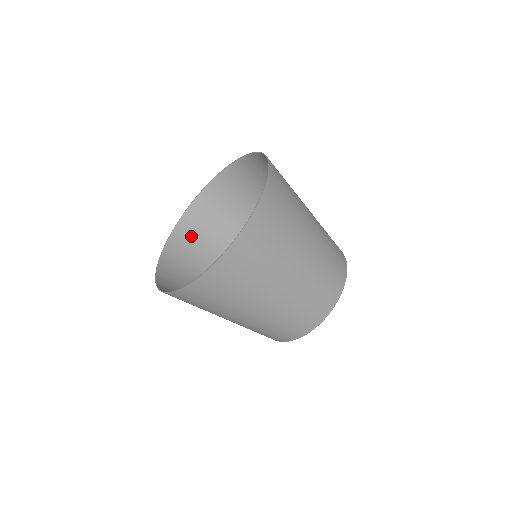
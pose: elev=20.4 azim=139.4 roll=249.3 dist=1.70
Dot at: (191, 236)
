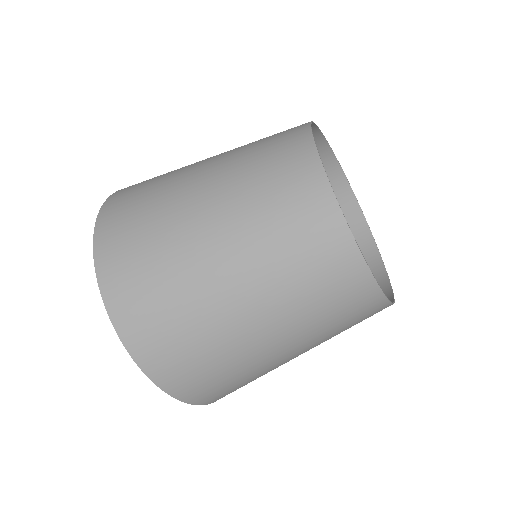
Dot at: occluded
